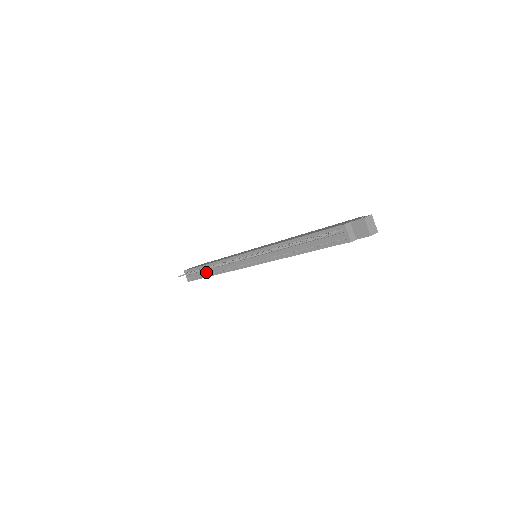
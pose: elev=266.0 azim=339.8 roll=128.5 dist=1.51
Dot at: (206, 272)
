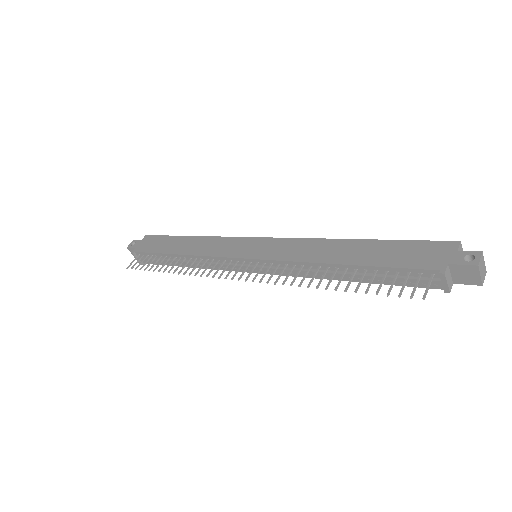
Dot at: (170, 261)
